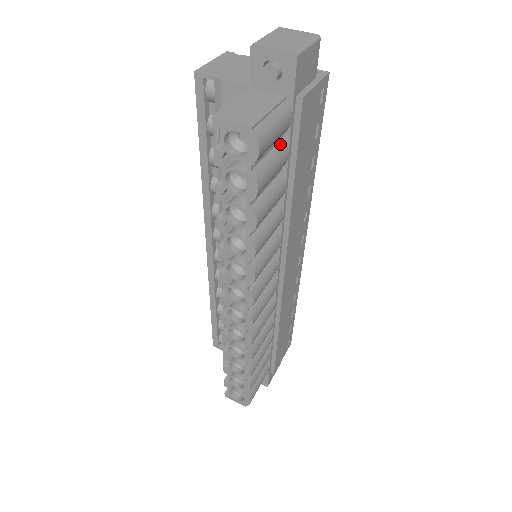
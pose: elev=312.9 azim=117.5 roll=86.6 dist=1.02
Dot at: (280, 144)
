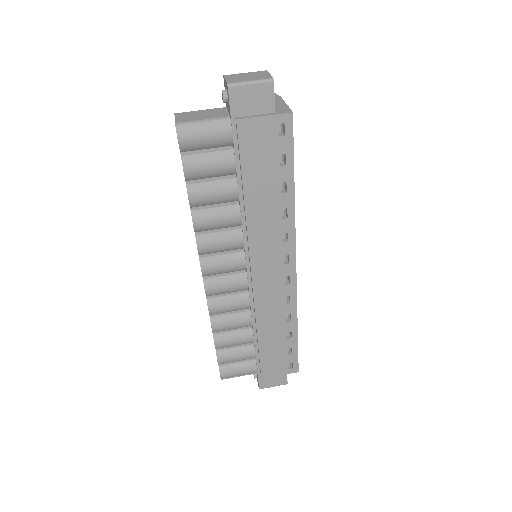
Dot at: (226, 152)
